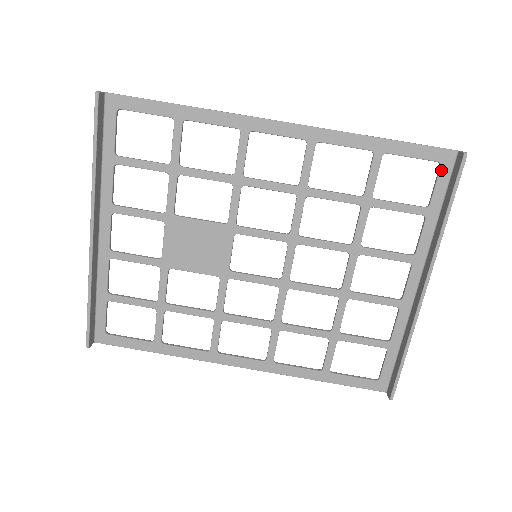
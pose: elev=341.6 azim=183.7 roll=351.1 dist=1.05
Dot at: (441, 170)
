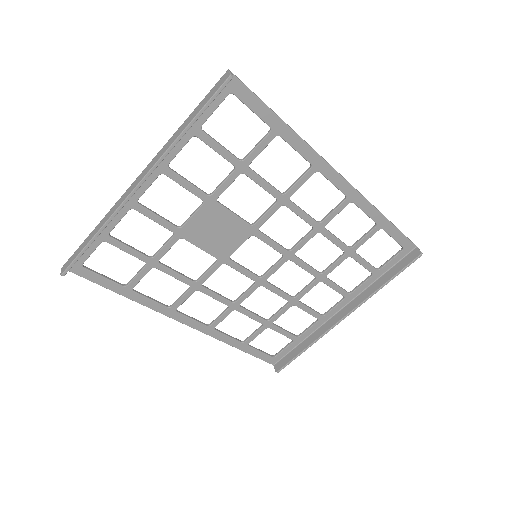
Dot at: (401, 253)
